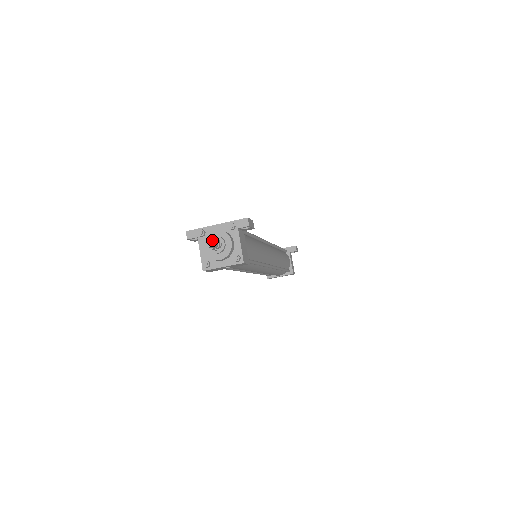
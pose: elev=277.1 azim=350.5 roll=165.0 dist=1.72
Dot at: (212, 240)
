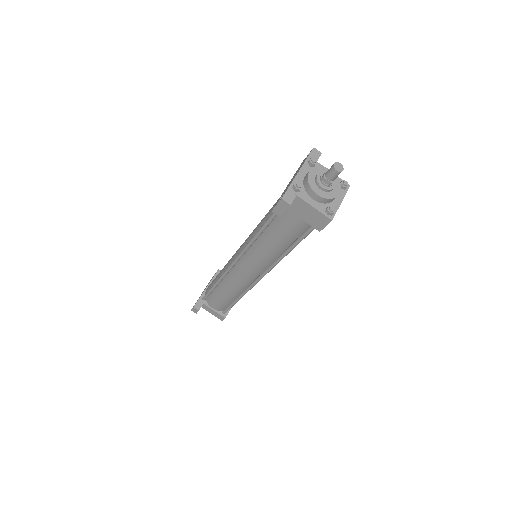
Dot at: (338, 163)
